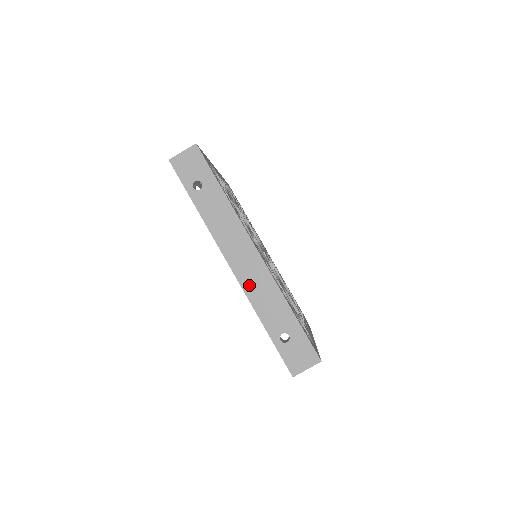
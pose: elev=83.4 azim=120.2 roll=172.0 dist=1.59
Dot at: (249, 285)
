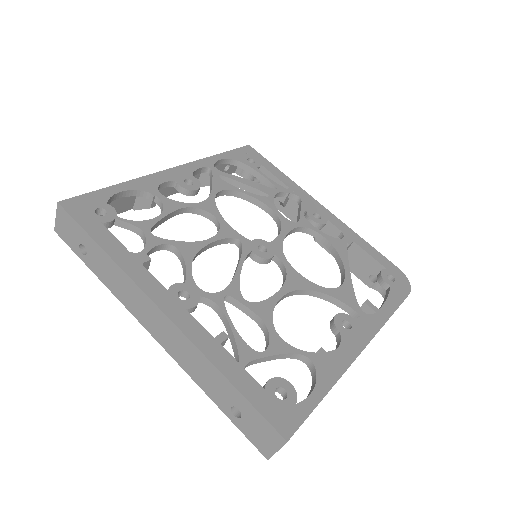
Dot at: (174, 352)
